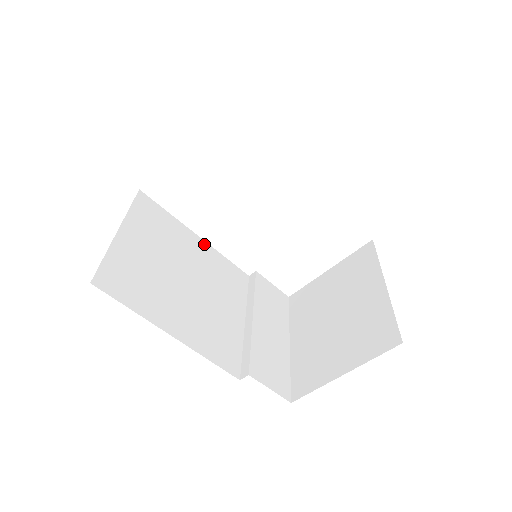
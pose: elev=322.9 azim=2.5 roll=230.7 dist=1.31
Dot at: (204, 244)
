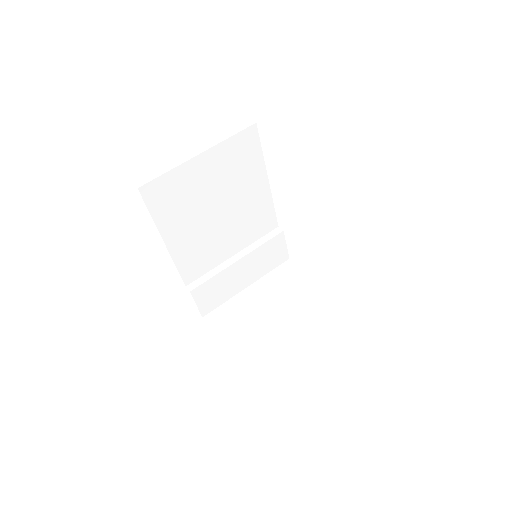
Dot at: (266, 189)
